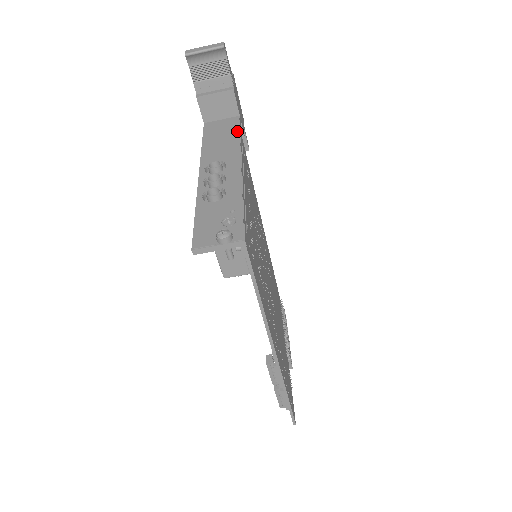
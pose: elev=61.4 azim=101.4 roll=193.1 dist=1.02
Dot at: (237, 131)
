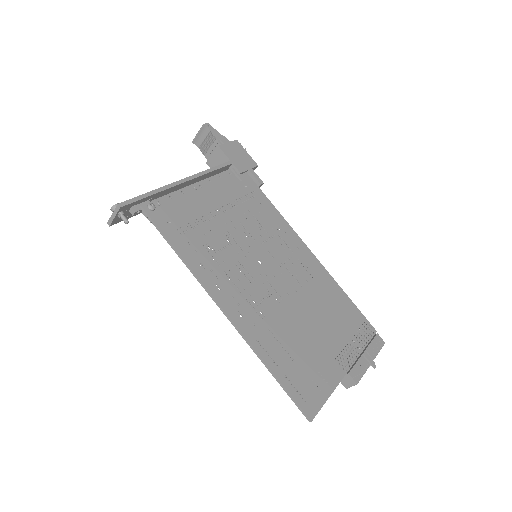
Dot at: (213, 168)
